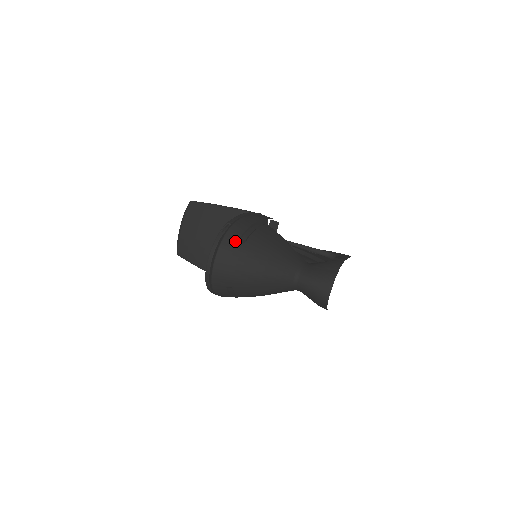
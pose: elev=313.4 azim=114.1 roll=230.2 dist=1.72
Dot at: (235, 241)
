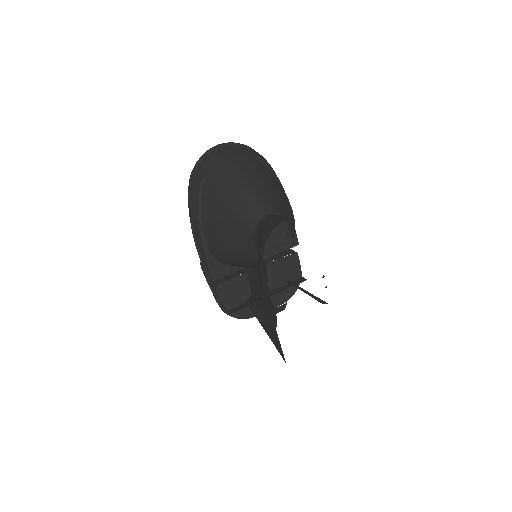
Dot at: (253, 154)
